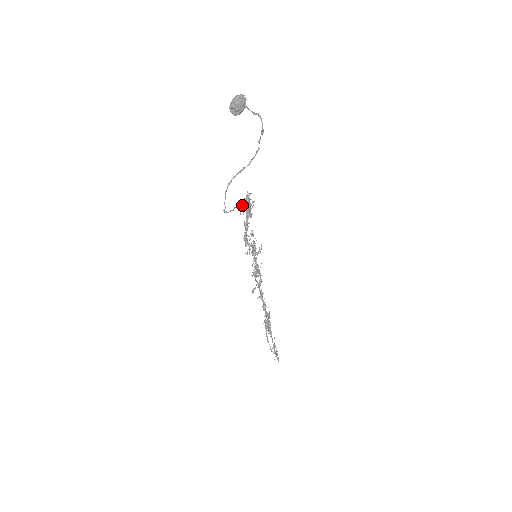
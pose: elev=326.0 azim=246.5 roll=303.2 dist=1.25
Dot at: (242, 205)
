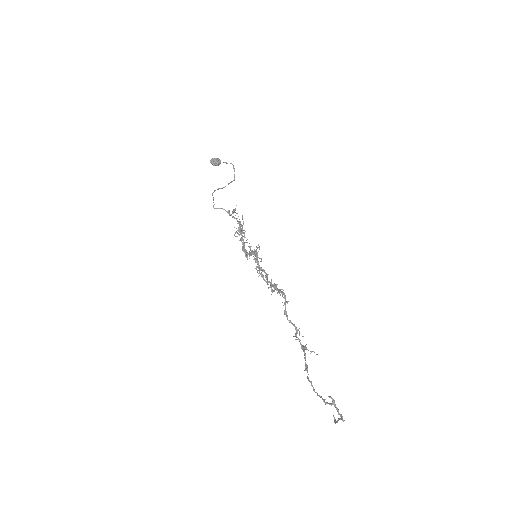
Dot at: occluded
